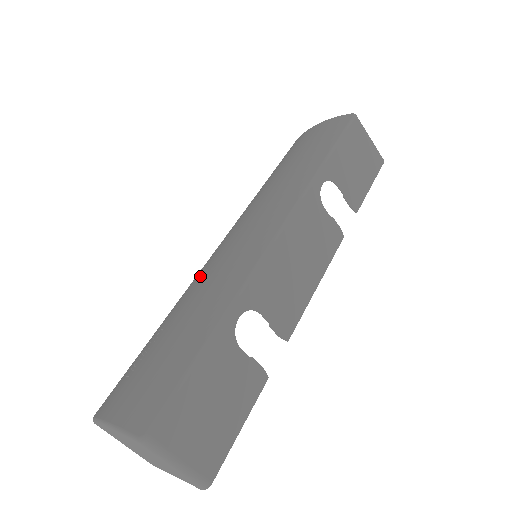
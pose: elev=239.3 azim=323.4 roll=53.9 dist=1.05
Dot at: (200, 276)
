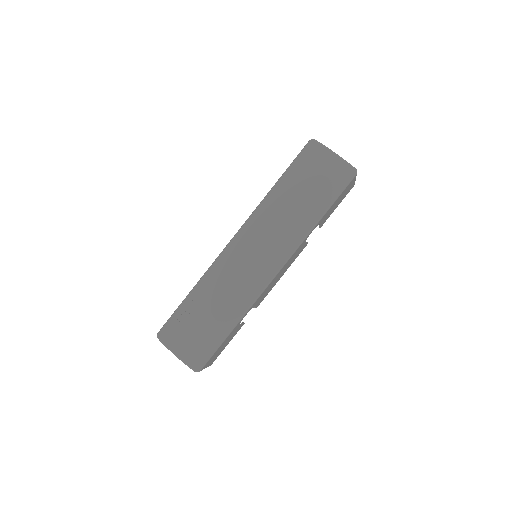
Dot at: (222, 268)
